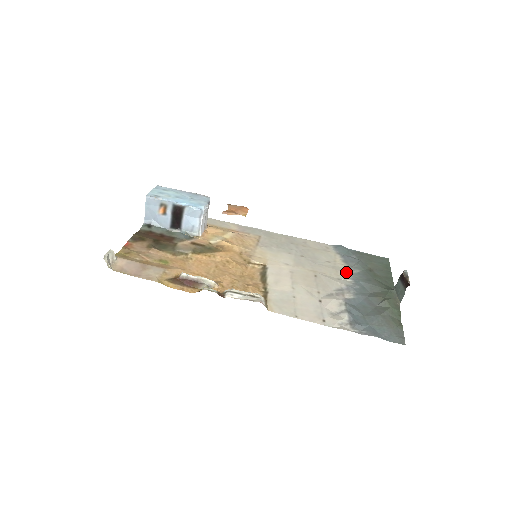
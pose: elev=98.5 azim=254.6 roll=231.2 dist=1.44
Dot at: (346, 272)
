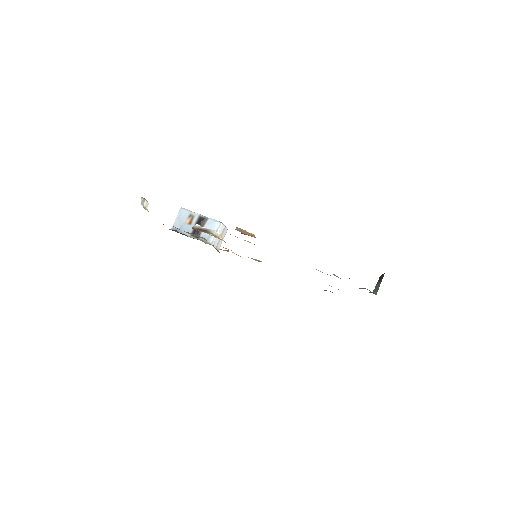
Dot at: occluded
